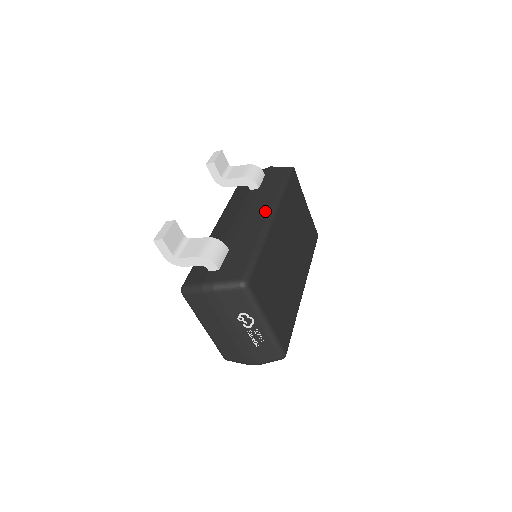
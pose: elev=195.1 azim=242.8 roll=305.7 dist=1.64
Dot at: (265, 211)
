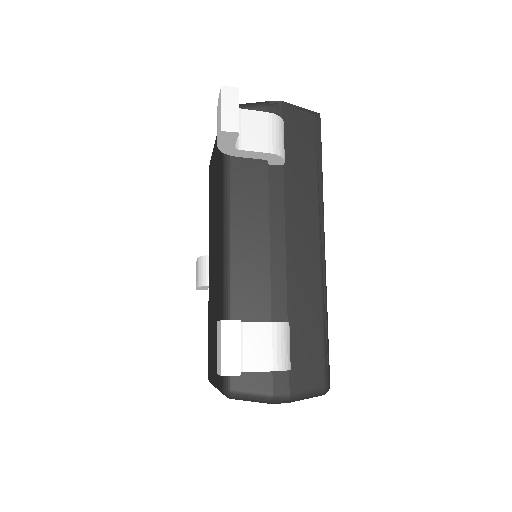
Dot at: (313, 233)
